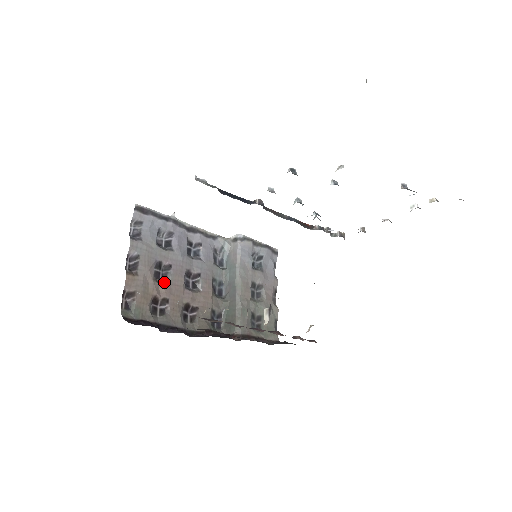
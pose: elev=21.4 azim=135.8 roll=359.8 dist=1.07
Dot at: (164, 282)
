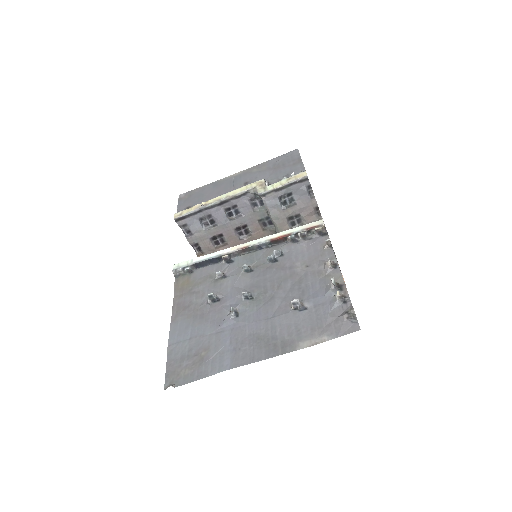
Dot at: (223, 245)
